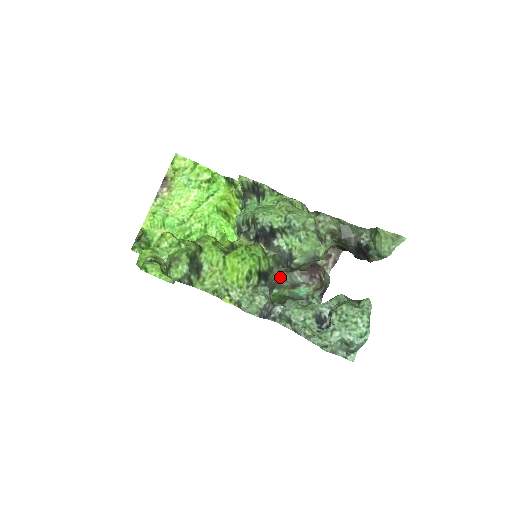
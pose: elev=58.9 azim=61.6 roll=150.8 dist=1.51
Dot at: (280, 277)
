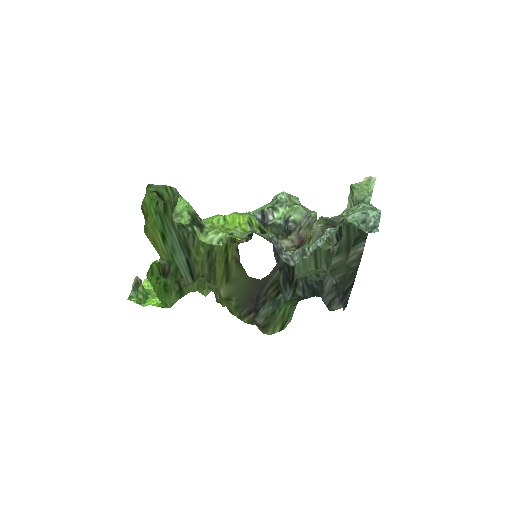
Dot at: occluded
